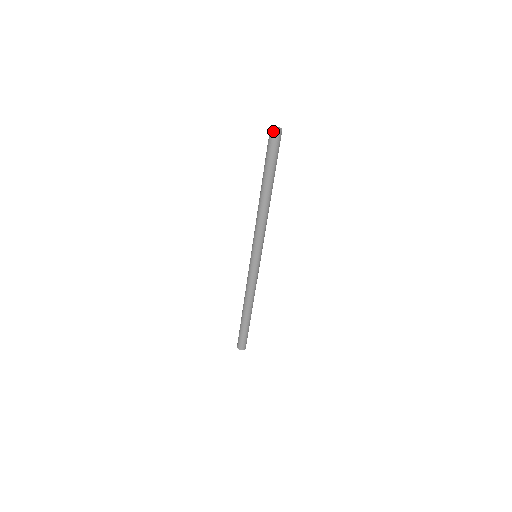
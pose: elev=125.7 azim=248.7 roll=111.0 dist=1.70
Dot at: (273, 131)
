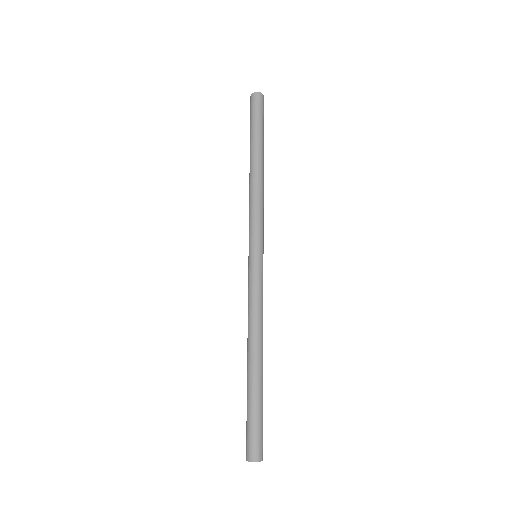
Dot at: (256, 93)
